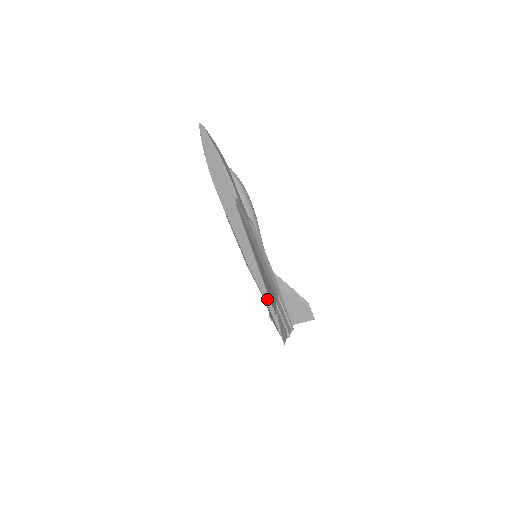
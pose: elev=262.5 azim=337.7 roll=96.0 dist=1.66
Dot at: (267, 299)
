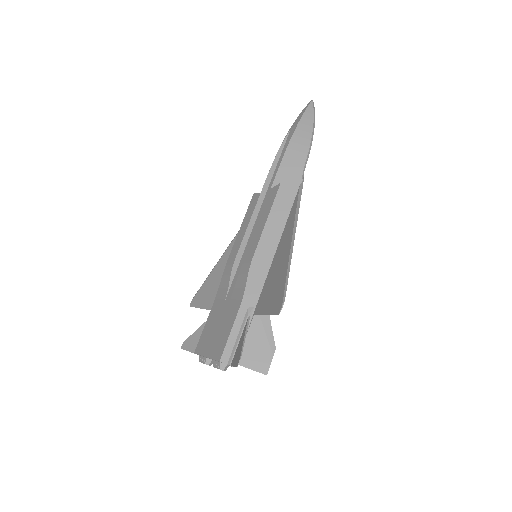
Dot at: (244, 304)
